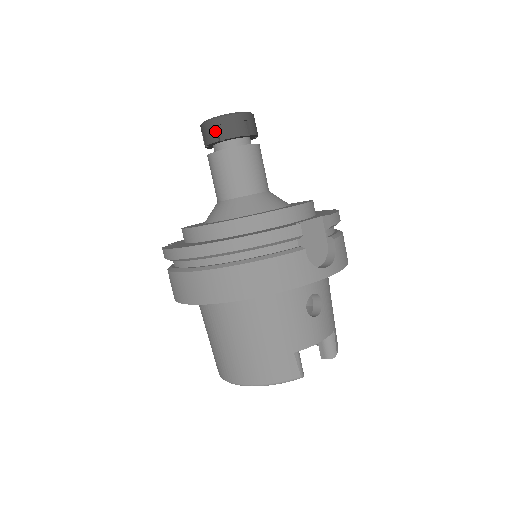
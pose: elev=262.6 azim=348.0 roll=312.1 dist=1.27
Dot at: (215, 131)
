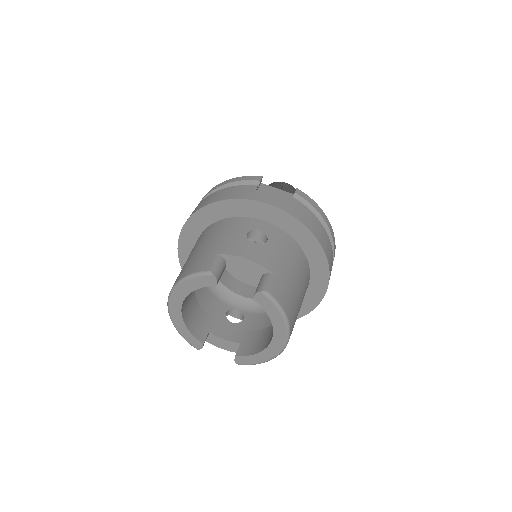
Dot at: occluded
